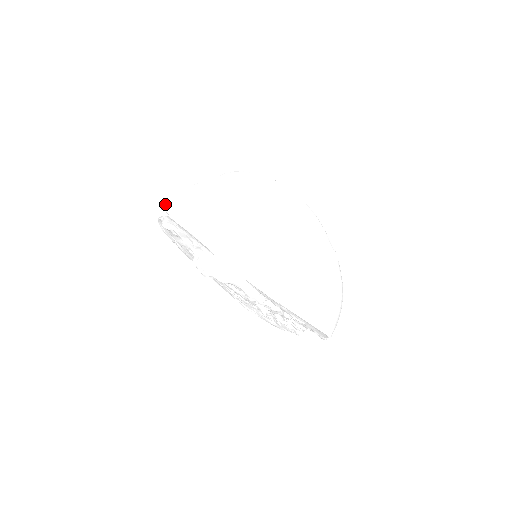
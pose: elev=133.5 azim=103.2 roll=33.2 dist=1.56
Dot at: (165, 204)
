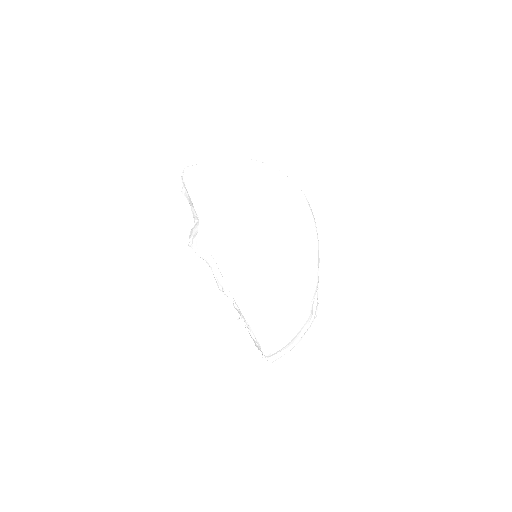
Dot at: (185, 168)
